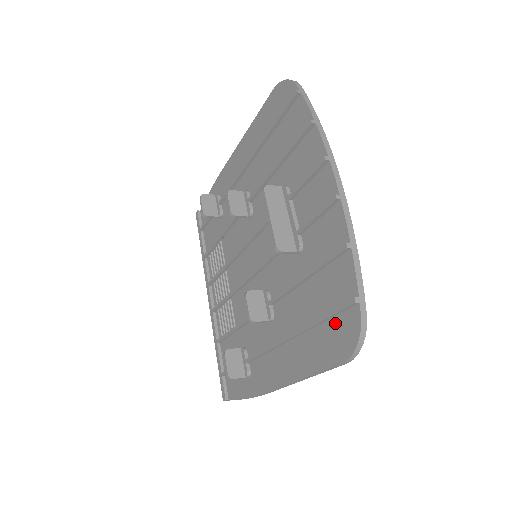
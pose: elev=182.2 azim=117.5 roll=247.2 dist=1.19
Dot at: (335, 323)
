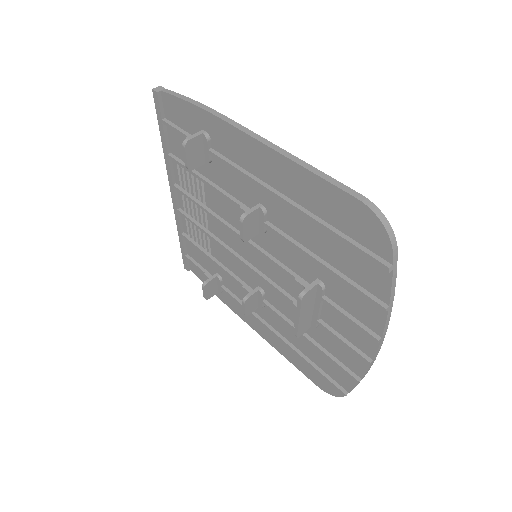
Dot at: occluded
